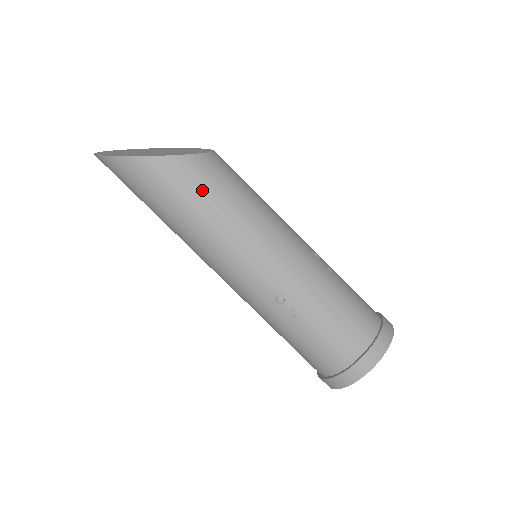
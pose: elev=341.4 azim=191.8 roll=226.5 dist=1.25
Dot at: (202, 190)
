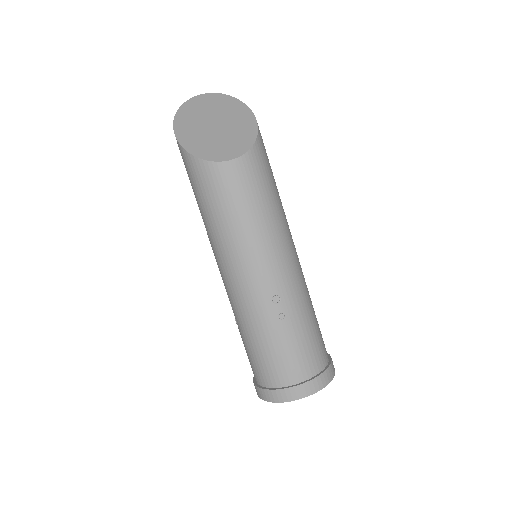
Dot at: (201, 194)
